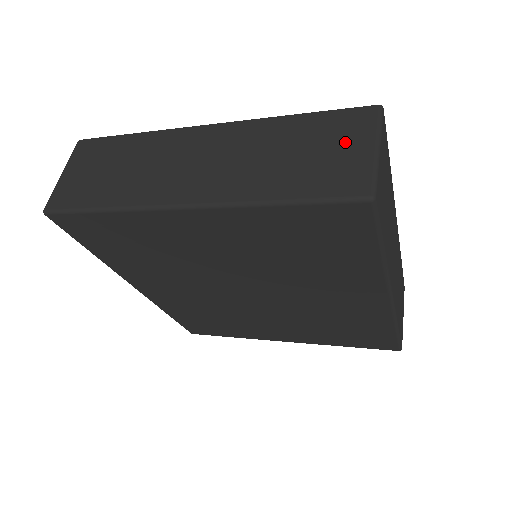
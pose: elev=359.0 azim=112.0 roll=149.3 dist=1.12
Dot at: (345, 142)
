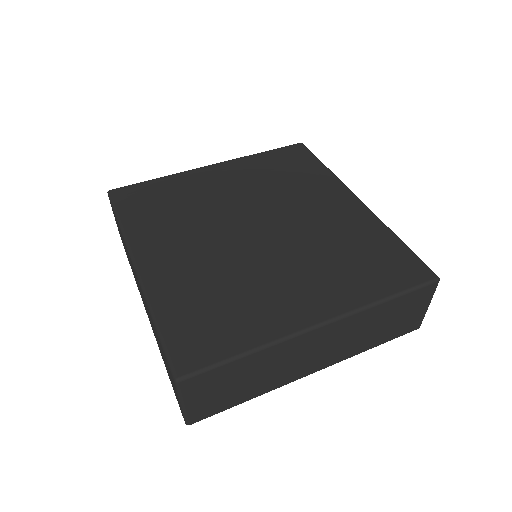
Dot at: (415, 309)
